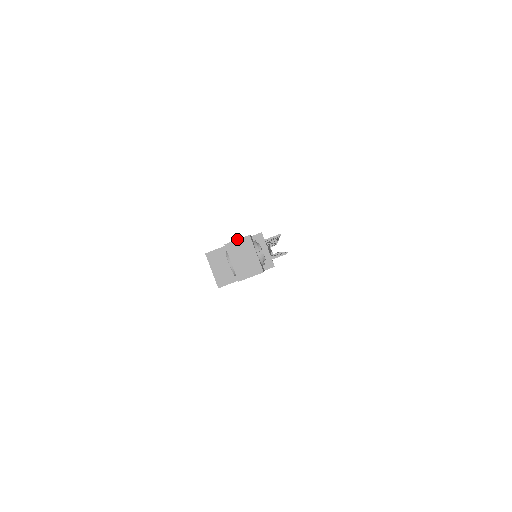
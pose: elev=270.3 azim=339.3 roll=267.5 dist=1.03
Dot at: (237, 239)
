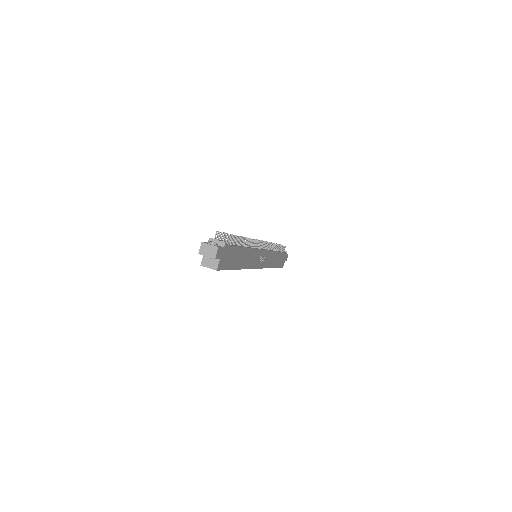
Dot at: (200, 248)
